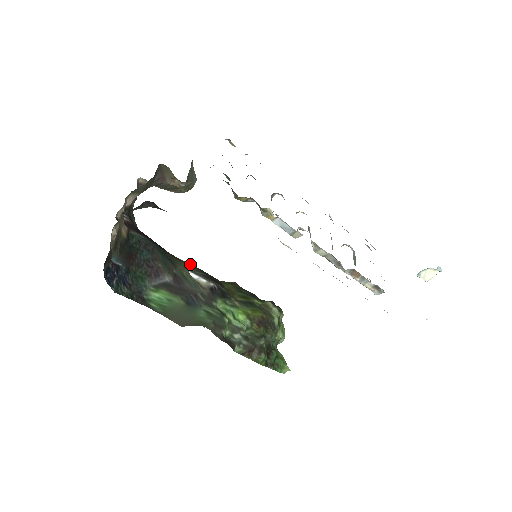
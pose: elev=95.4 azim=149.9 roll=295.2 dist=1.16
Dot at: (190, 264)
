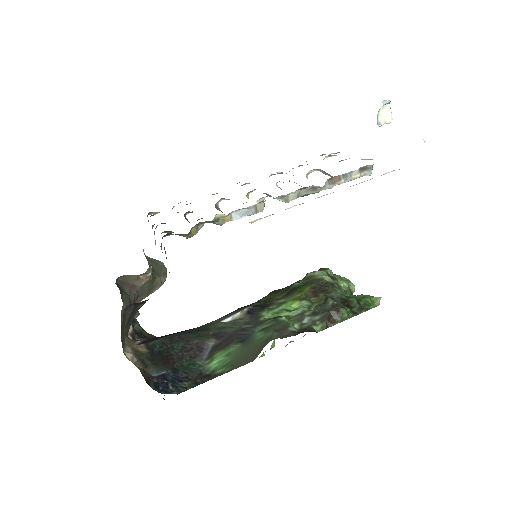
Dot at: occluded
